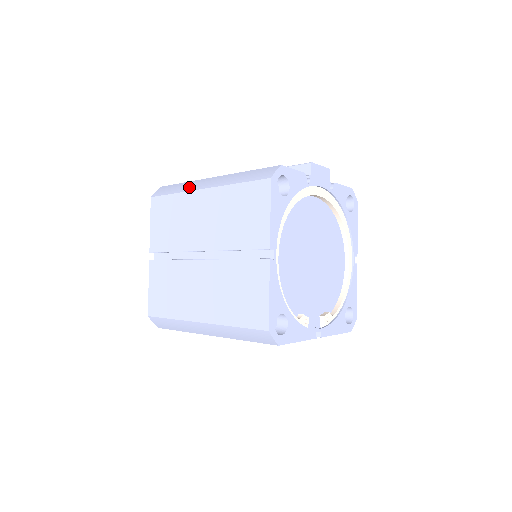
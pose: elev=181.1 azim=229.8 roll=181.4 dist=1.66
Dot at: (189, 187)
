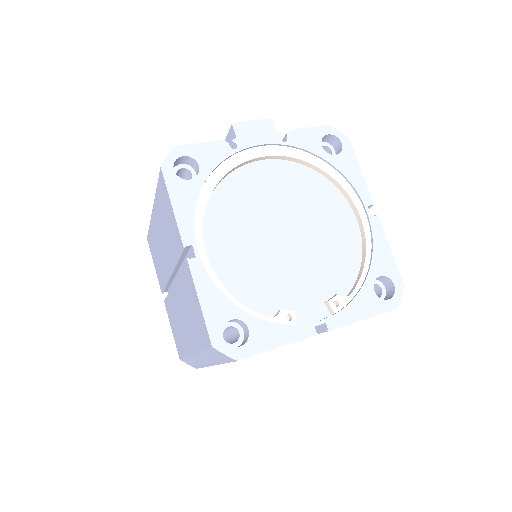
Dot at: occluded
